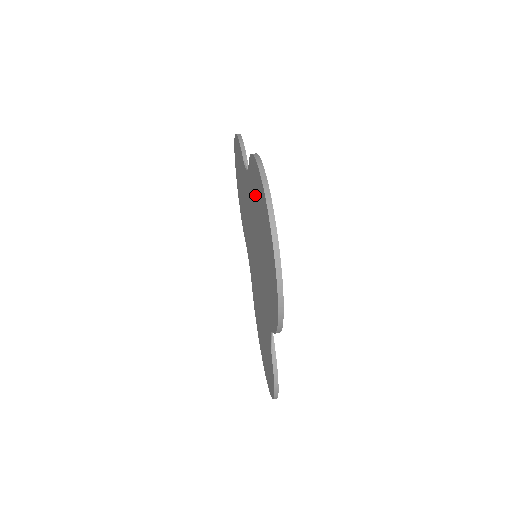
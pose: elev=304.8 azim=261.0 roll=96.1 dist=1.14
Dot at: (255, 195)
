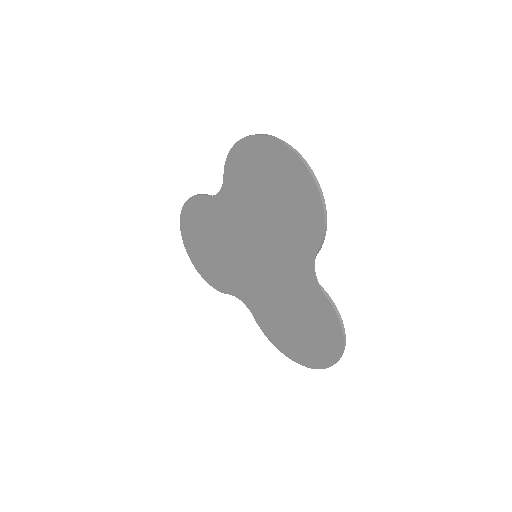
Dot at: (245, 177)
